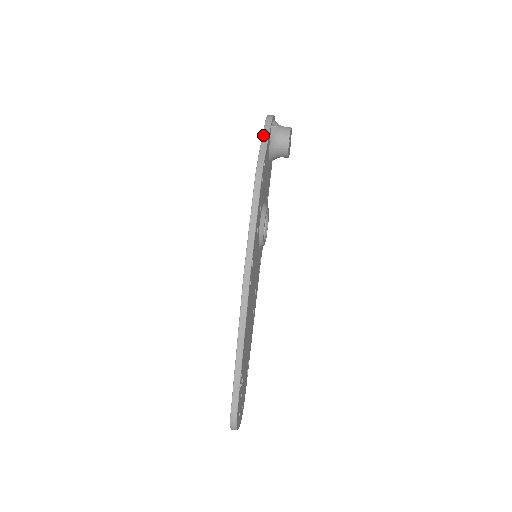
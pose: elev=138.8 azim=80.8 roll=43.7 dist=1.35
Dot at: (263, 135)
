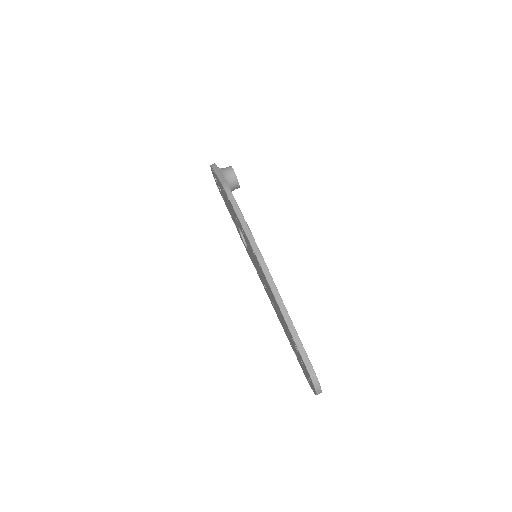
Dot at: (216, 173)
